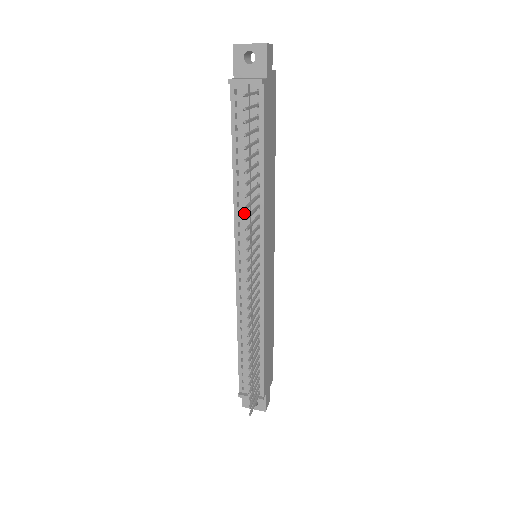
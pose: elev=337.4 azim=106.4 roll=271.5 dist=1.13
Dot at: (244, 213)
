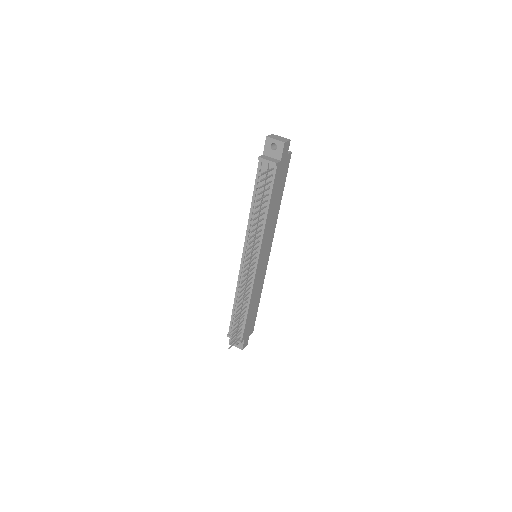
Dot at: occluded
